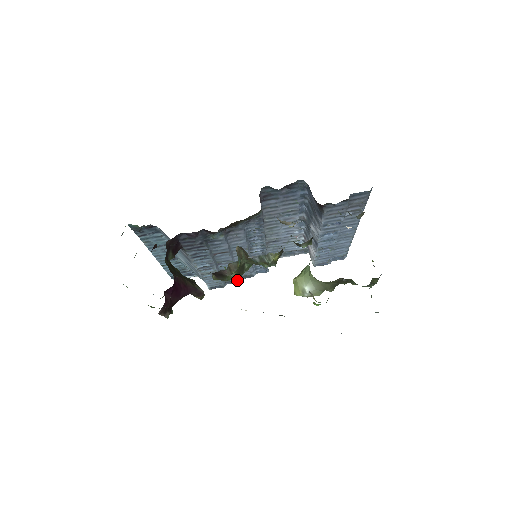
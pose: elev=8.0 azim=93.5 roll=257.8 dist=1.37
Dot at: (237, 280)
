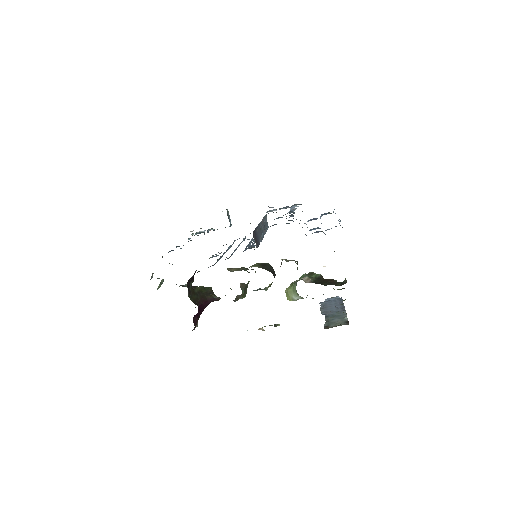
Dot at: (243, 297)
